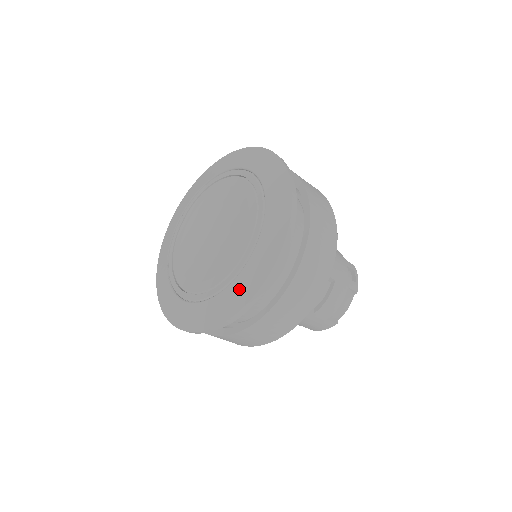
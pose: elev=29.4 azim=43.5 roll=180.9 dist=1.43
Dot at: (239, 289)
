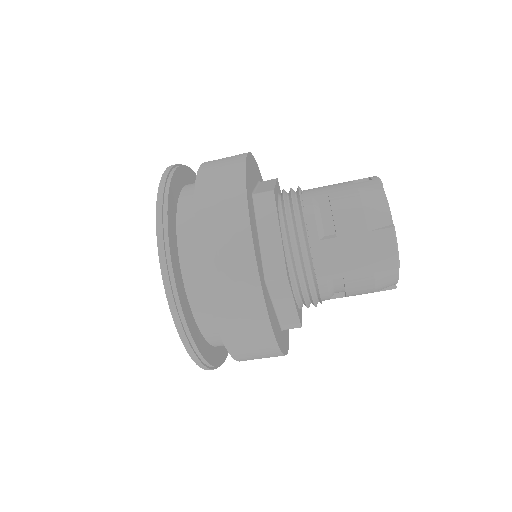
Dot at: occluded
